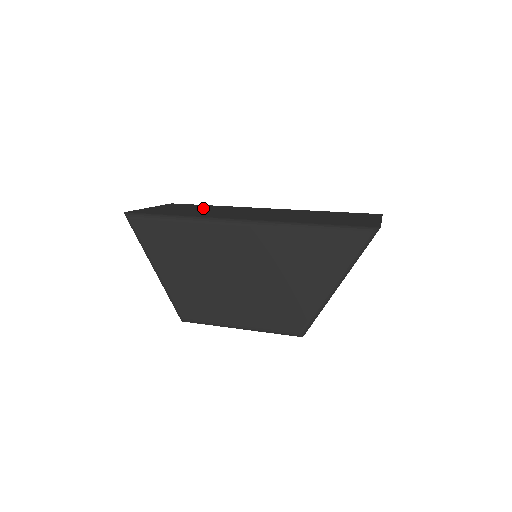
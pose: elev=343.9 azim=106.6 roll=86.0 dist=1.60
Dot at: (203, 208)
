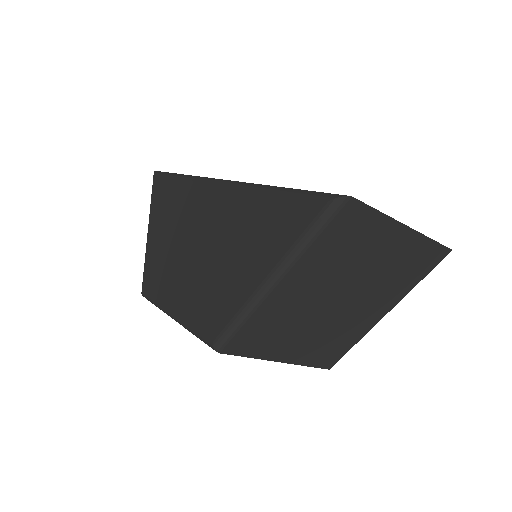
Dot at: occluded
